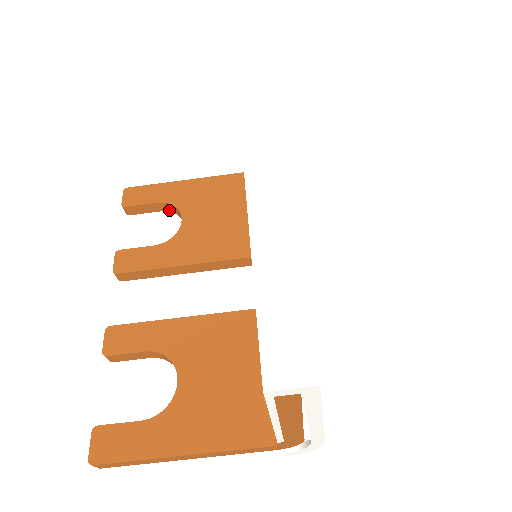
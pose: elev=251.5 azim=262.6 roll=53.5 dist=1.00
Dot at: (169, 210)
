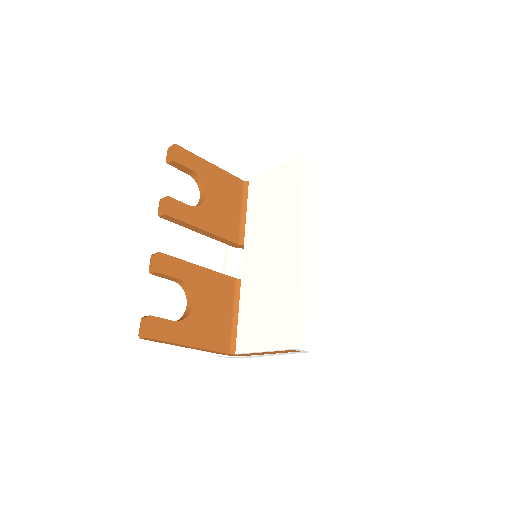
Dot at: (194, 177)
